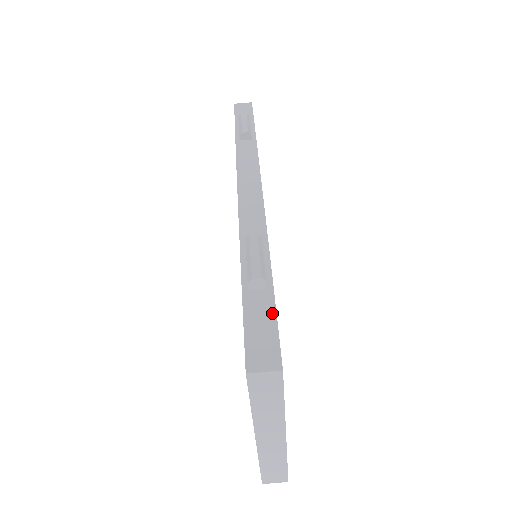
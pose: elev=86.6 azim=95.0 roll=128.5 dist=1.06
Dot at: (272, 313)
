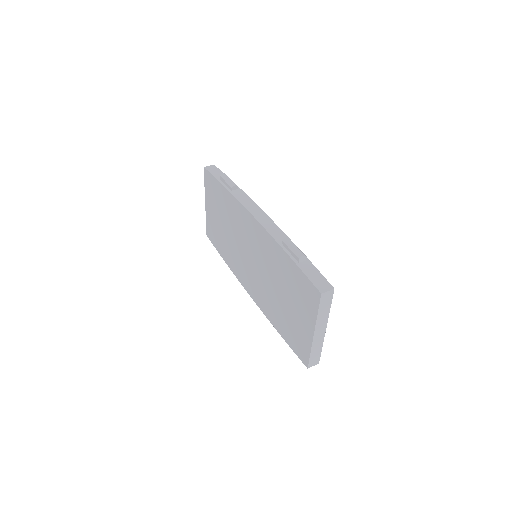
Dot at: (315, 269)
